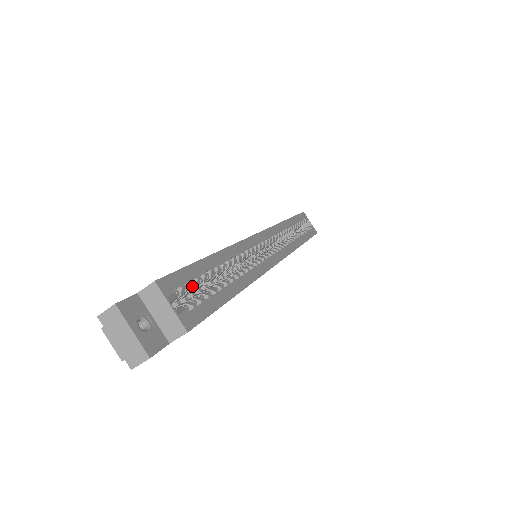
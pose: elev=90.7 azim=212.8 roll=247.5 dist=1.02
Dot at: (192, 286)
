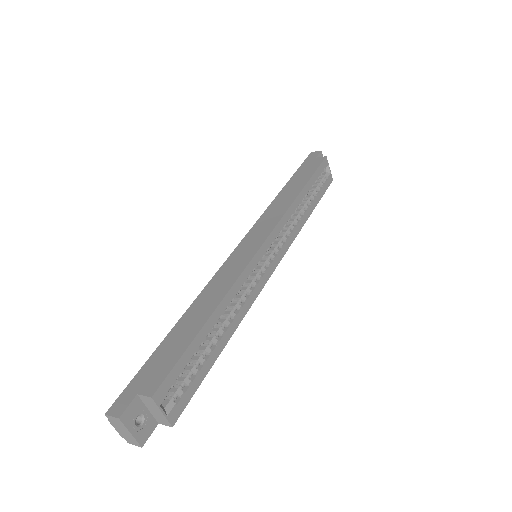
Dot at: occluded
